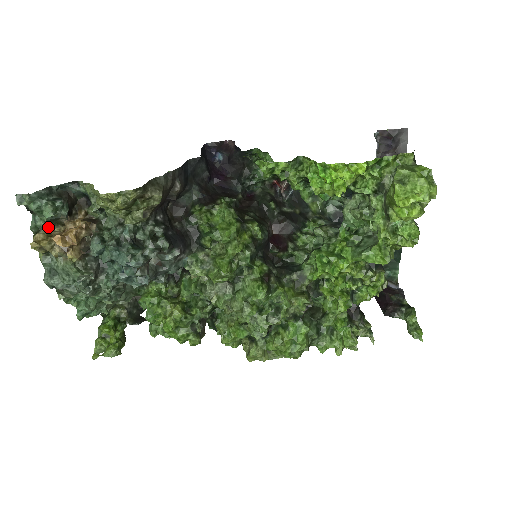
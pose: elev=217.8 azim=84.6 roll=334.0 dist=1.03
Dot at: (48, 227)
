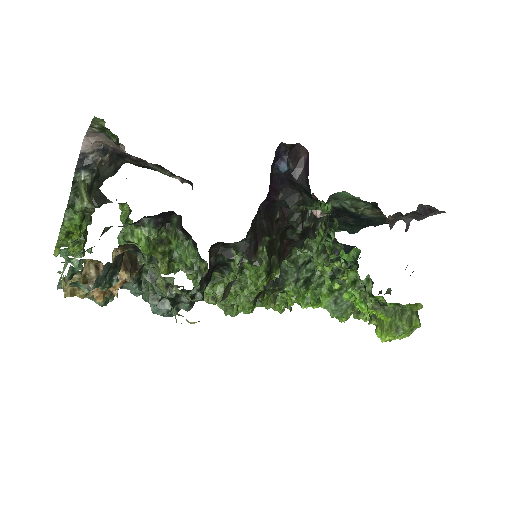
Dot at: (83, 267)
